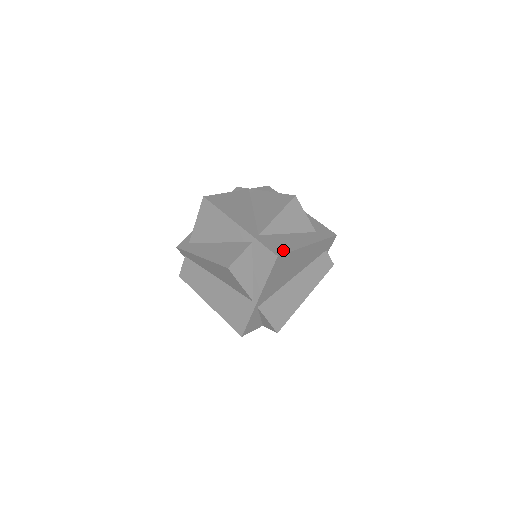
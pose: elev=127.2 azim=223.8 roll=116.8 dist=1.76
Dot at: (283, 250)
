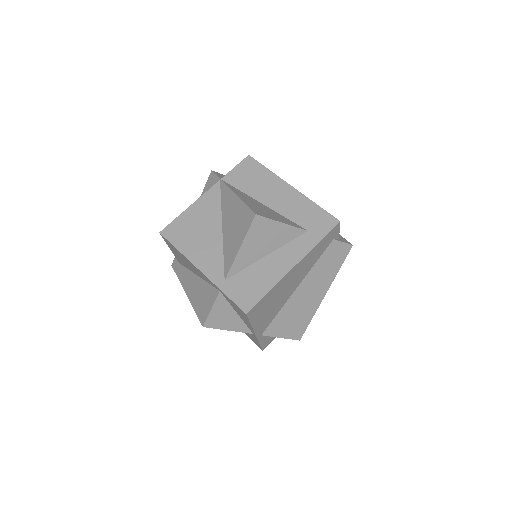
Dot at: (255, 297)
